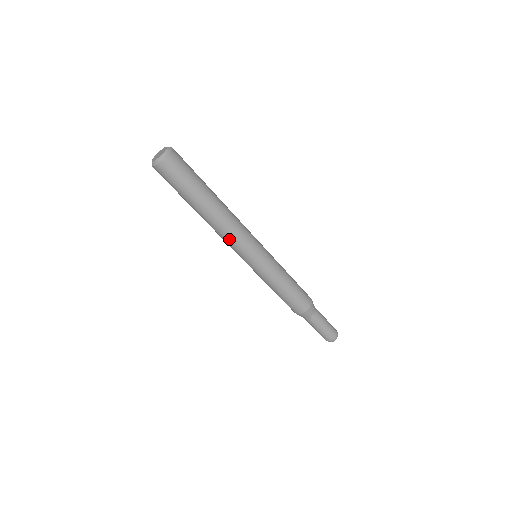
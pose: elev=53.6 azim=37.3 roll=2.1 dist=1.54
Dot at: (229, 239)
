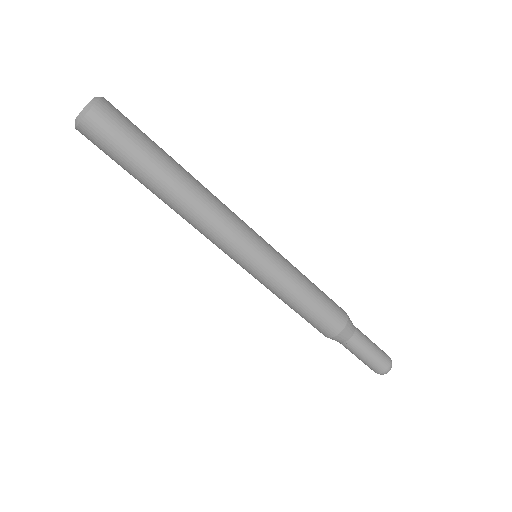
Dot at: (210, 232)
